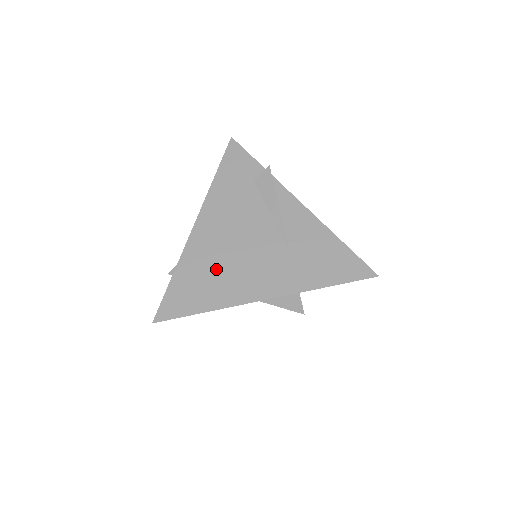
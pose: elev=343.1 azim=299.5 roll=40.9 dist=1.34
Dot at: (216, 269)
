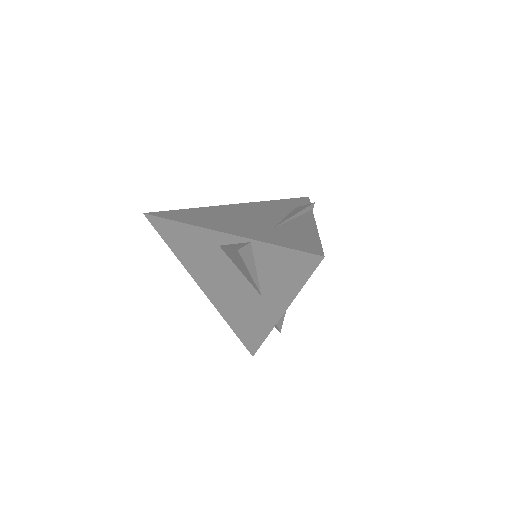
Dot at: (214, 216)
